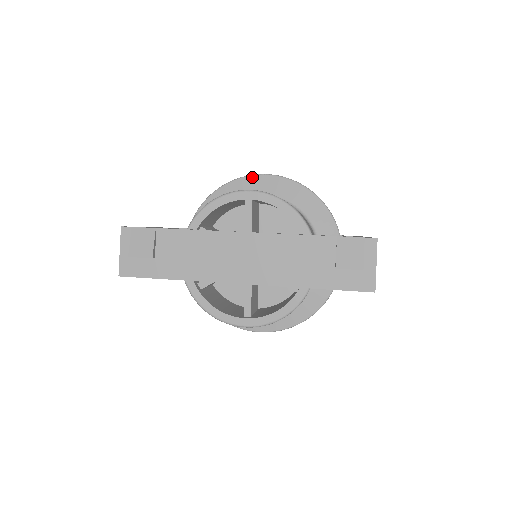
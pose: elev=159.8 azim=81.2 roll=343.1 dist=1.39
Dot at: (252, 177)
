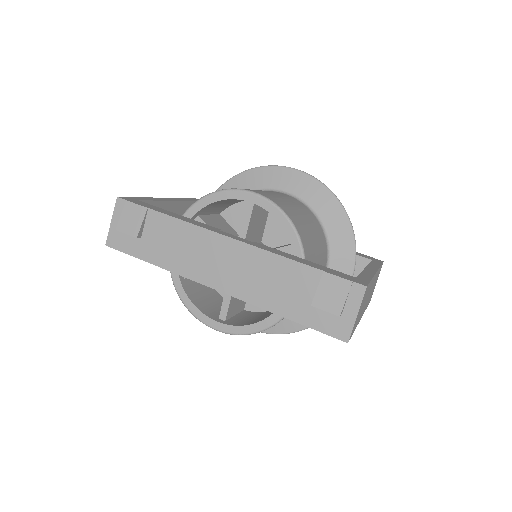
Dot at: (280, 168)
